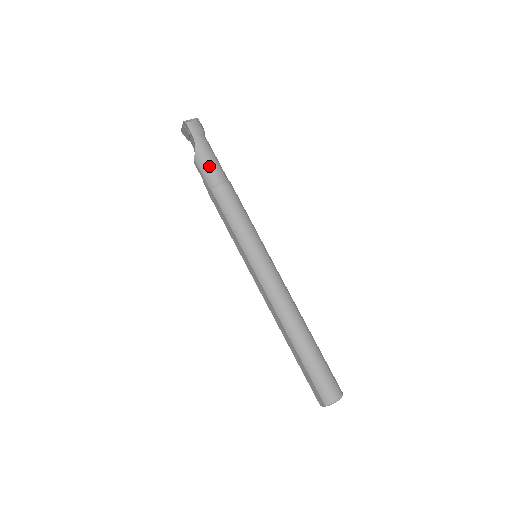
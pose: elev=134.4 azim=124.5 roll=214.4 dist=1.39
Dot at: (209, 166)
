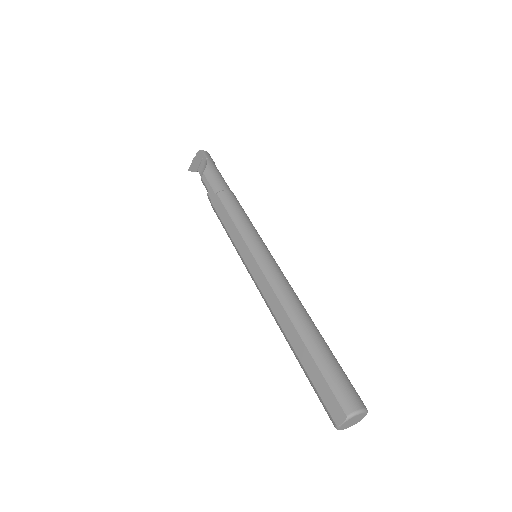
Dot at: (218, 178)
